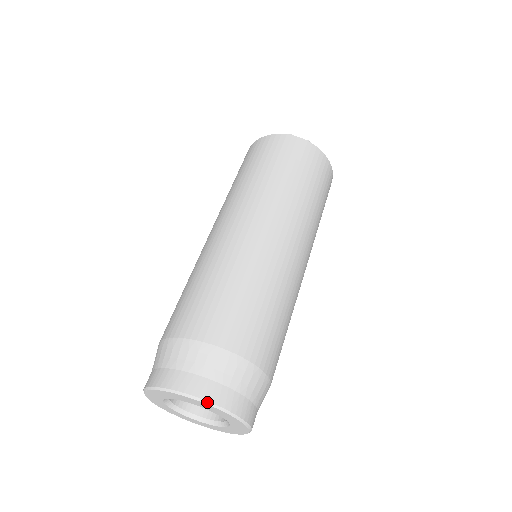
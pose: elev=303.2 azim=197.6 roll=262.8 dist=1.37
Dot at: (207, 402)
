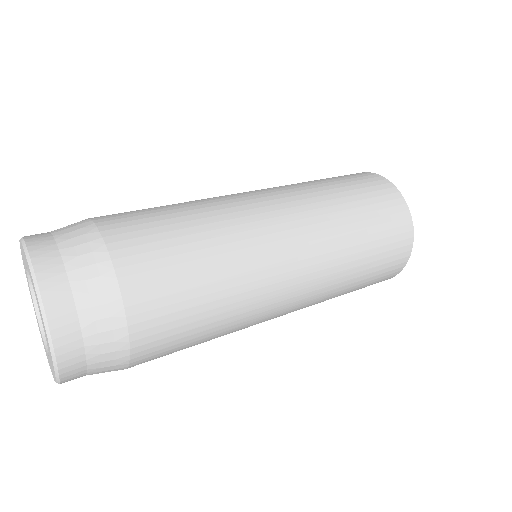
Dot at: (24, 242)
